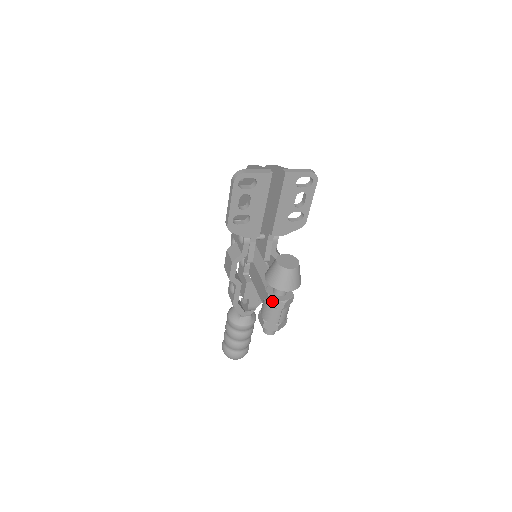
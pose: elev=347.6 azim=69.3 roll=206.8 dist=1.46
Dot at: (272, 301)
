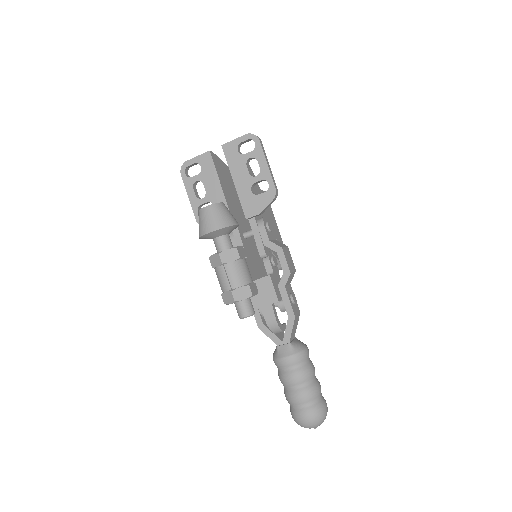
Dot at: (211, 259)
